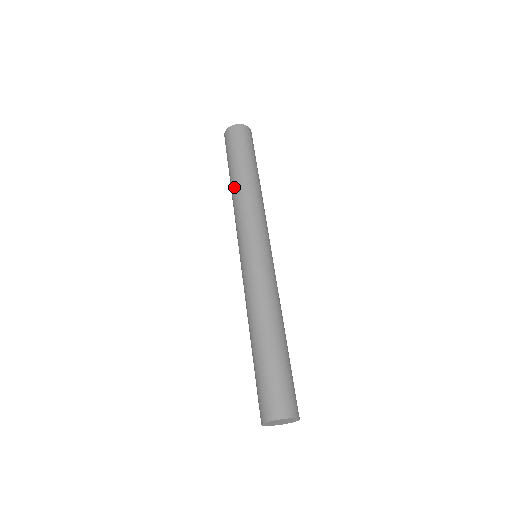
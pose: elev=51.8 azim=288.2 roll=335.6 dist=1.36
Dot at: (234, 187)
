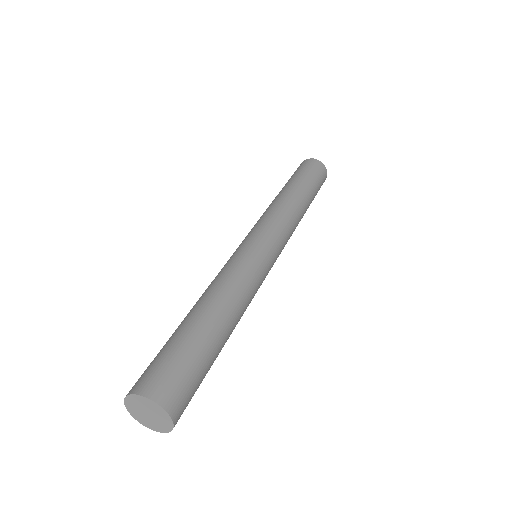
Dot at: (284, 193)
